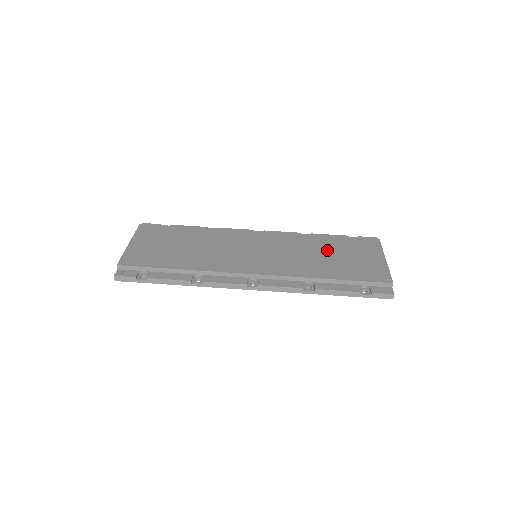
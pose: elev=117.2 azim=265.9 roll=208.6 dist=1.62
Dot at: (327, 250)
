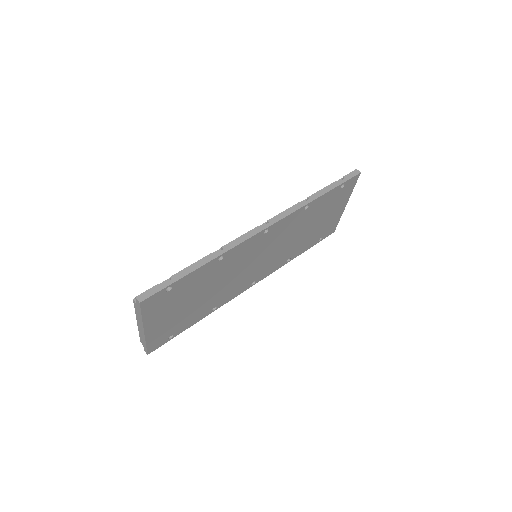
Dot at: occluded
